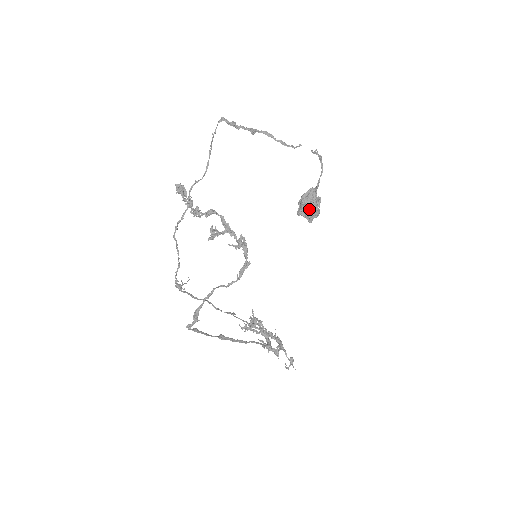
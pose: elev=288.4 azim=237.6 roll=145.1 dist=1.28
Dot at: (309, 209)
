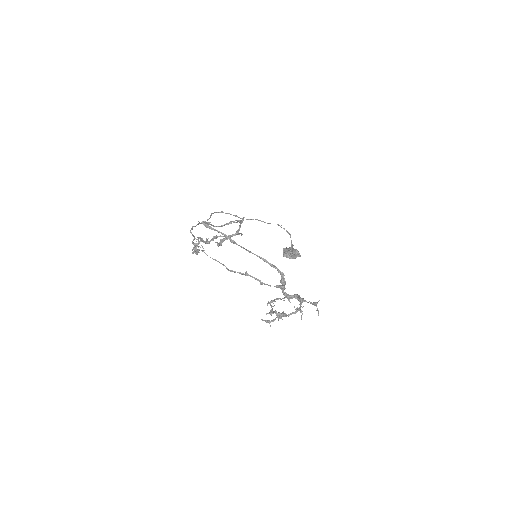
Dot at: (290, 249)
